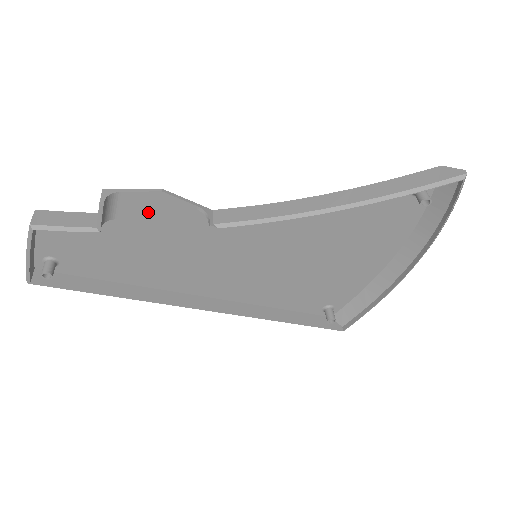
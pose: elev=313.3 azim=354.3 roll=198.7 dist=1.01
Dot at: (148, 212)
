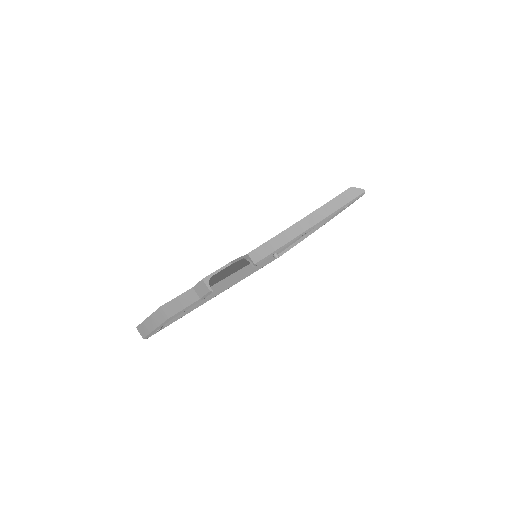
Dot at: occluded
